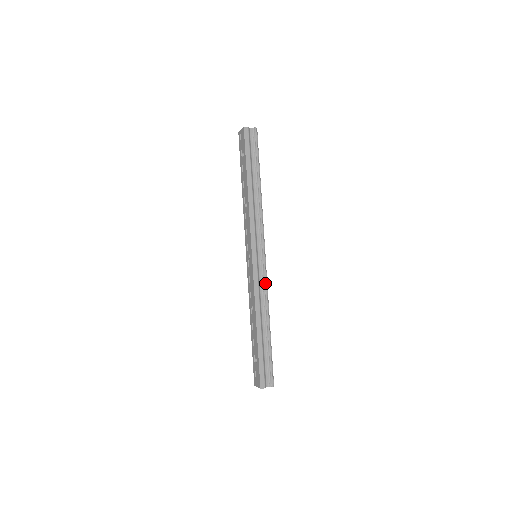
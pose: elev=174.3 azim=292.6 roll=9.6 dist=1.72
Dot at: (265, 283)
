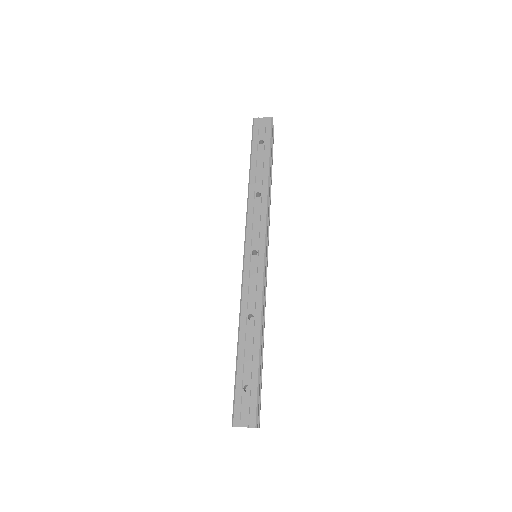
Dot at: occluded
